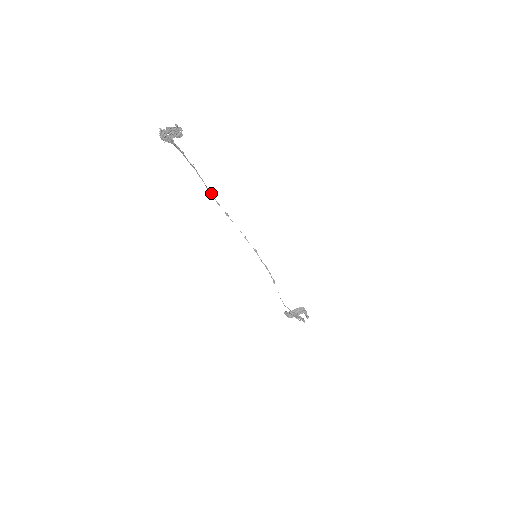
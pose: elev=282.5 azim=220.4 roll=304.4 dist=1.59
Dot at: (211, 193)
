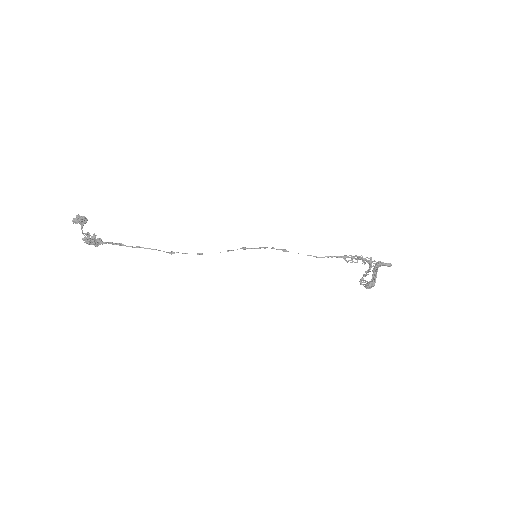
Dot at: (172, 252)
